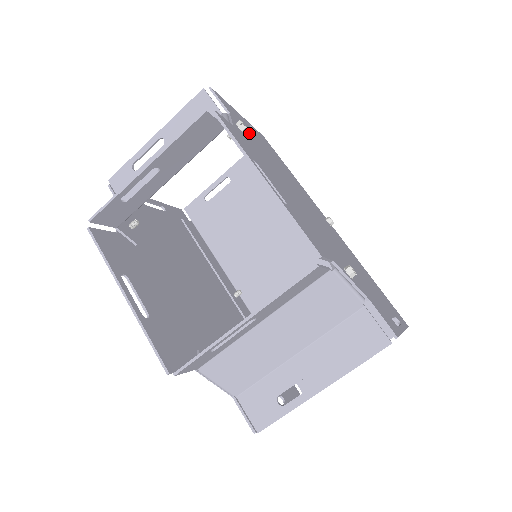
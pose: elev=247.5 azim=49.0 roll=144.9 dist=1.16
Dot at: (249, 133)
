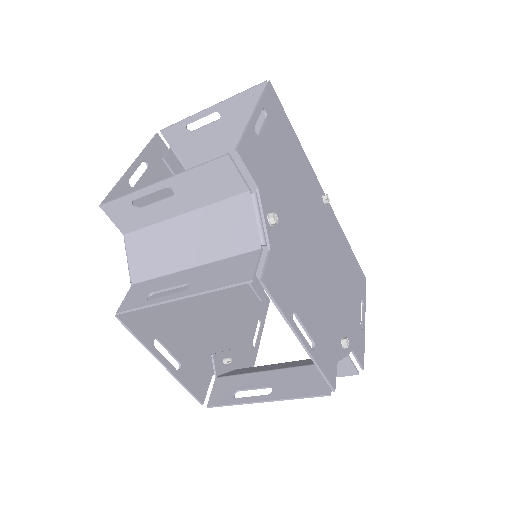
Dot at: (272, 182)
